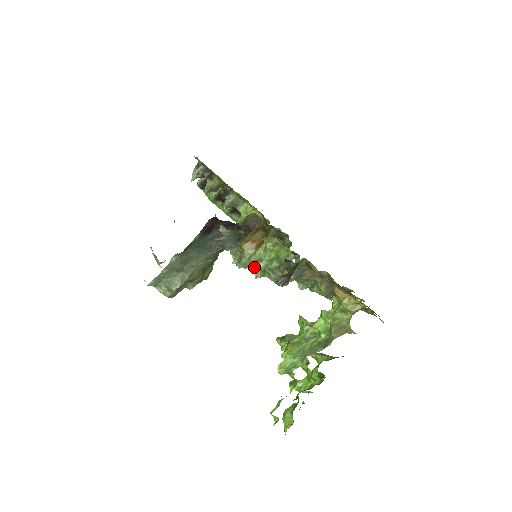
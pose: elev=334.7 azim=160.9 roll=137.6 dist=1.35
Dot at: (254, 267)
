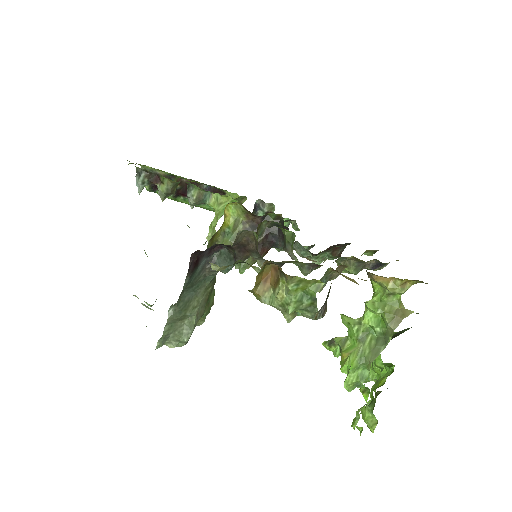
Dot at: occluded
